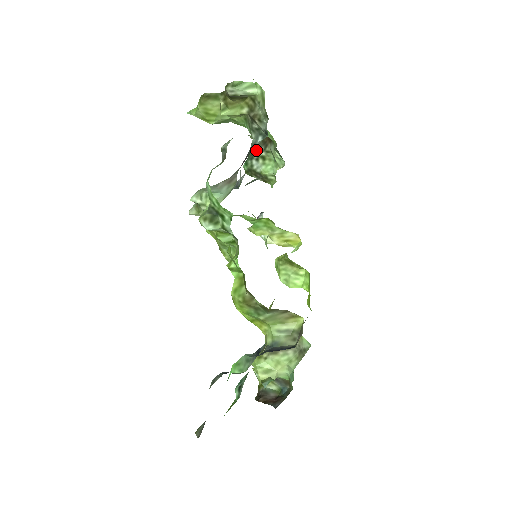
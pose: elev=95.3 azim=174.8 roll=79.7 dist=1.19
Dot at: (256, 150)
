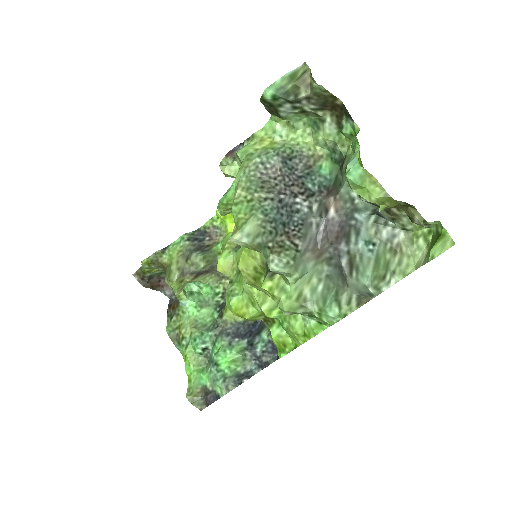
Dot at: (306, 101)
